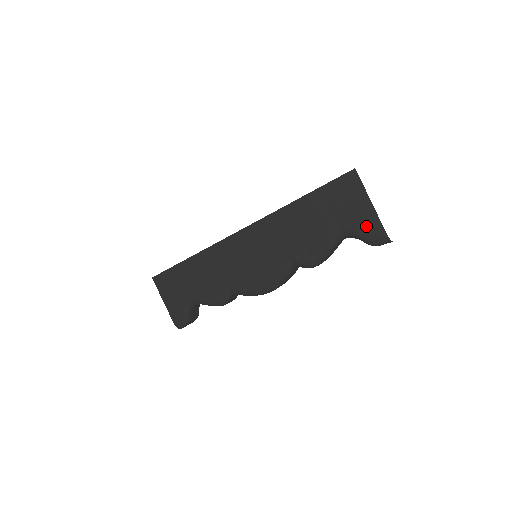
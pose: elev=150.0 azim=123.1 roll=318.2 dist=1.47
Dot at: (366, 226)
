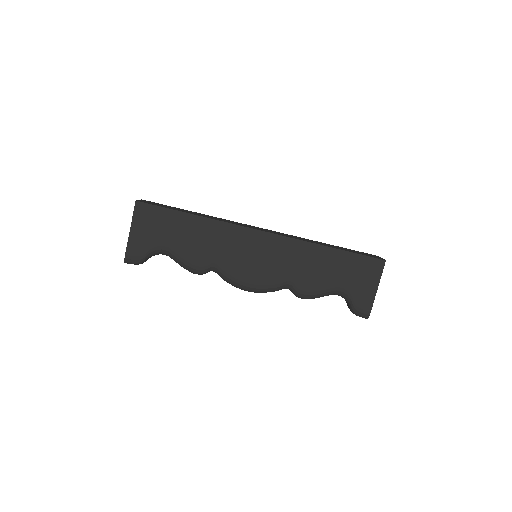
Dot at: (362, 300)
